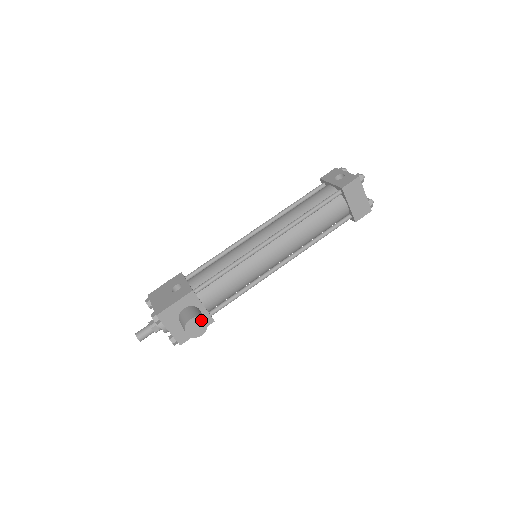
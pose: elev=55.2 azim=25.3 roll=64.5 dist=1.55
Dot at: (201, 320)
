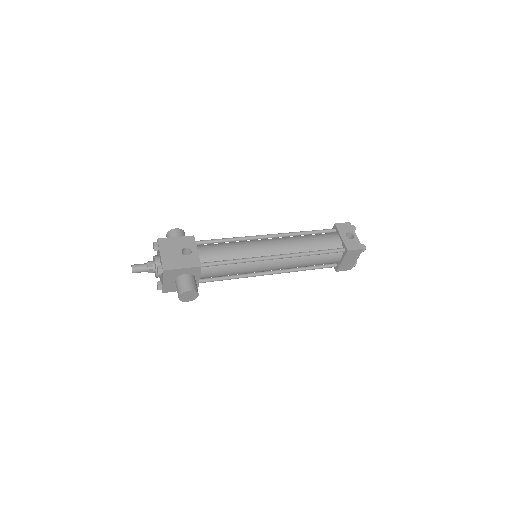
Dot at: (196, 293)
